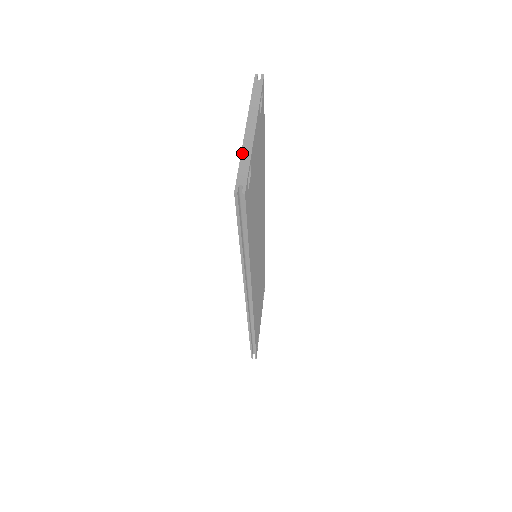
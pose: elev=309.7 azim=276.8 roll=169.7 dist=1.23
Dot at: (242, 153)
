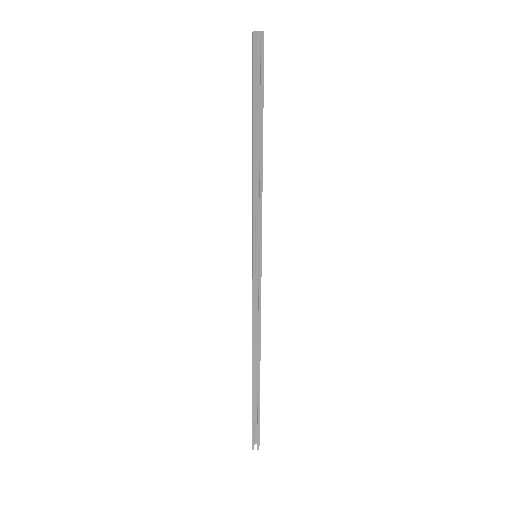
Dot at: occluded
